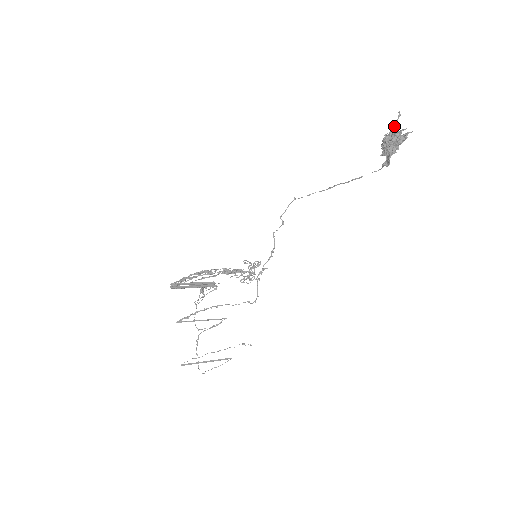
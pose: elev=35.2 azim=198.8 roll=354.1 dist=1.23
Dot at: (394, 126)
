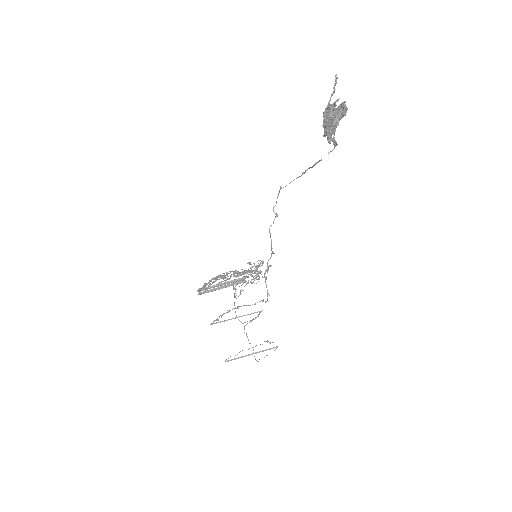
Dot at: (331, 96)
